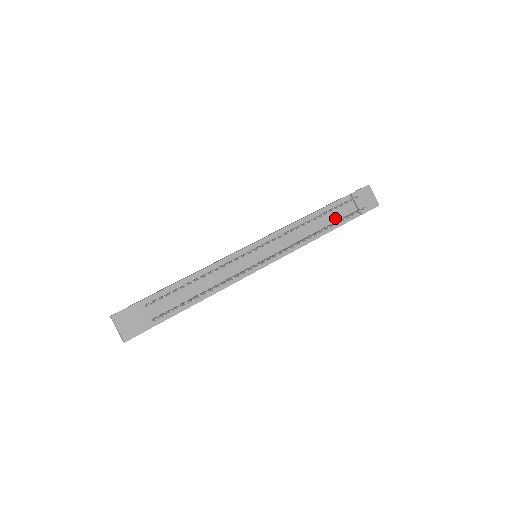
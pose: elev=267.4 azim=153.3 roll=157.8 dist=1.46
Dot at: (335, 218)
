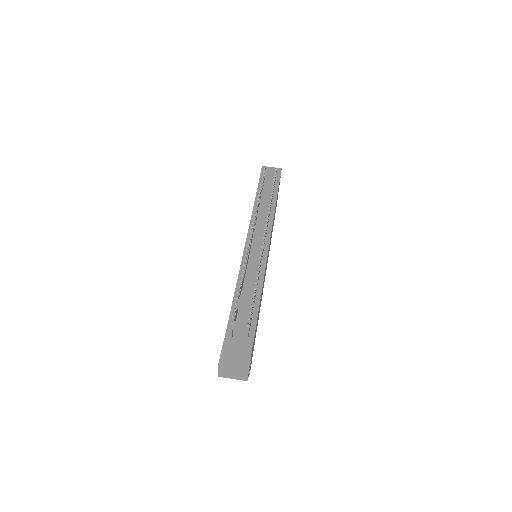
Dot at: (269, 195)
